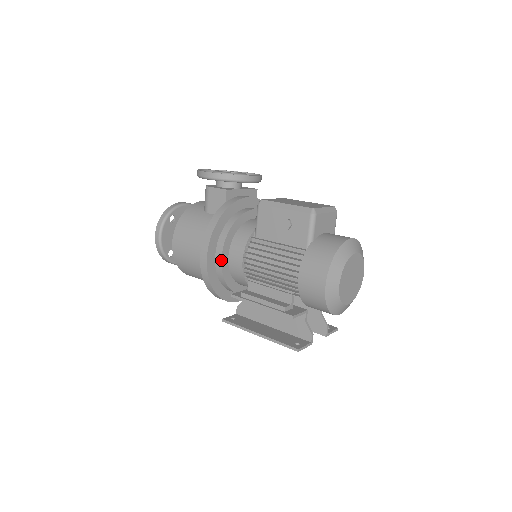
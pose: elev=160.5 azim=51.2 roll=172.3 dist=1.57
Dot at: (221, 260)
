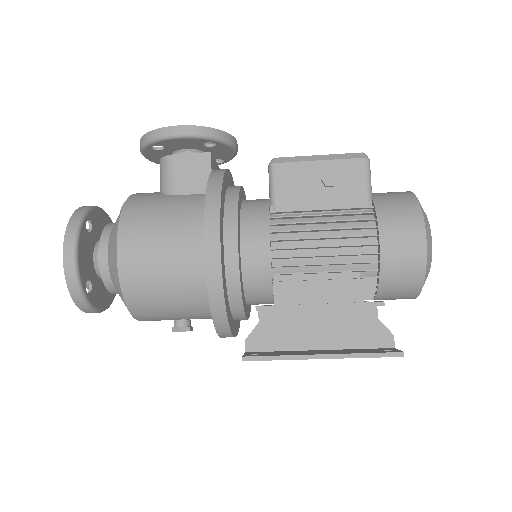
Dot at: (237, 248)
